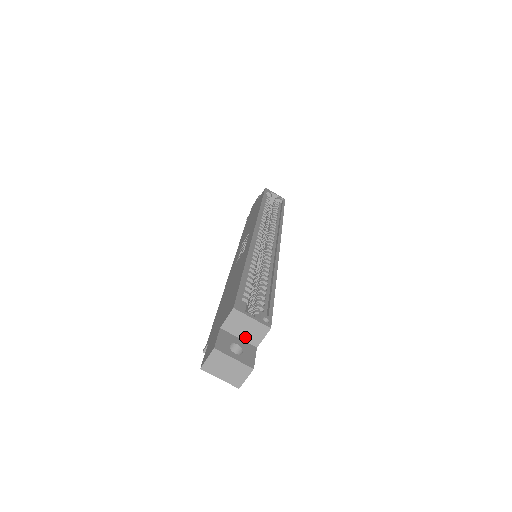
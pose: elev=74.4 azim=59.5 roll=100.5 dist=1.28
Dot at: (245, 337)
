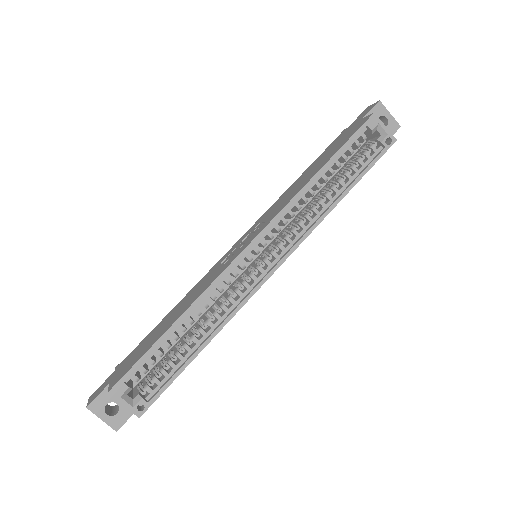
Dot at: occluded
